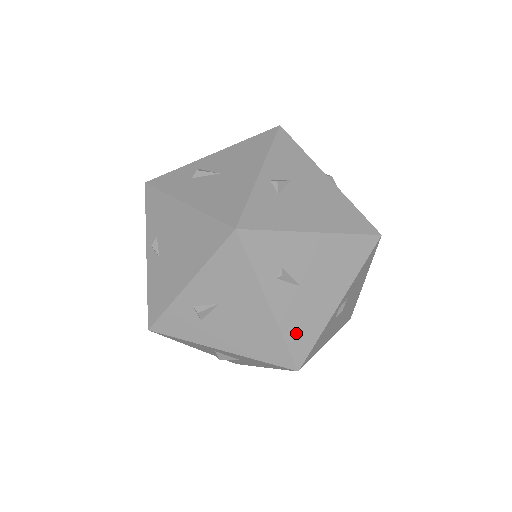
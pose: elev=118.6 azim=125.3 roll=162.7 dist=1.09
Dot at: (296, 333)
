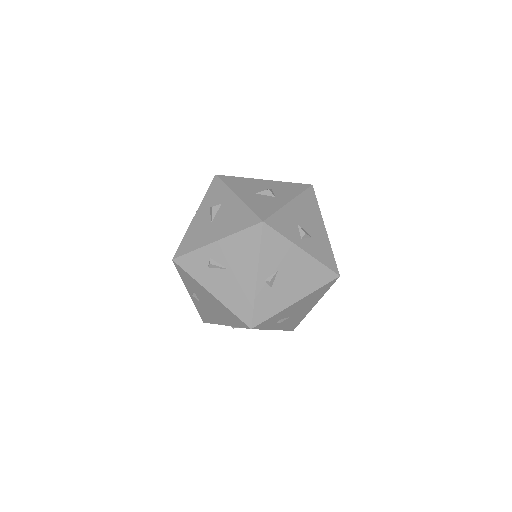
Dot at: (290, 326)
